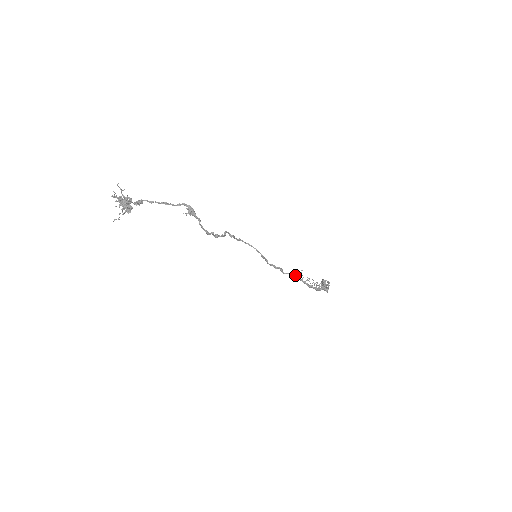
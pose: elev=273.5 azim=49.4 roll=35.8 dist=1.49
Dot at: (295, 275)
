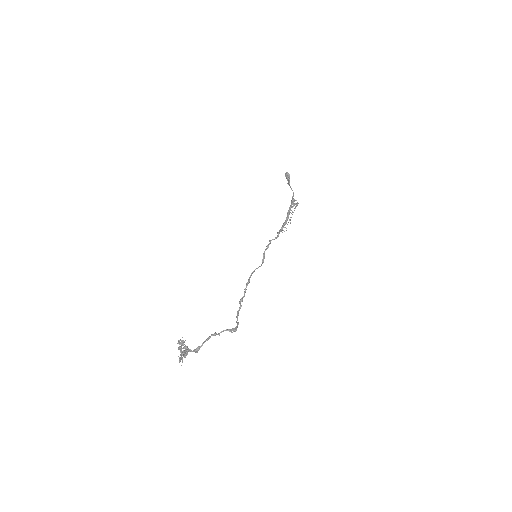
Dot at: occluded
